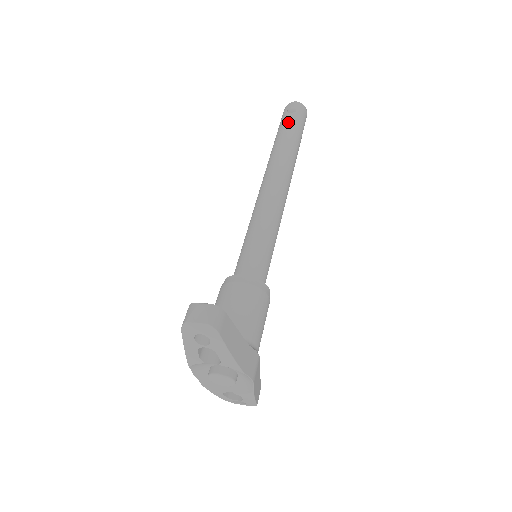
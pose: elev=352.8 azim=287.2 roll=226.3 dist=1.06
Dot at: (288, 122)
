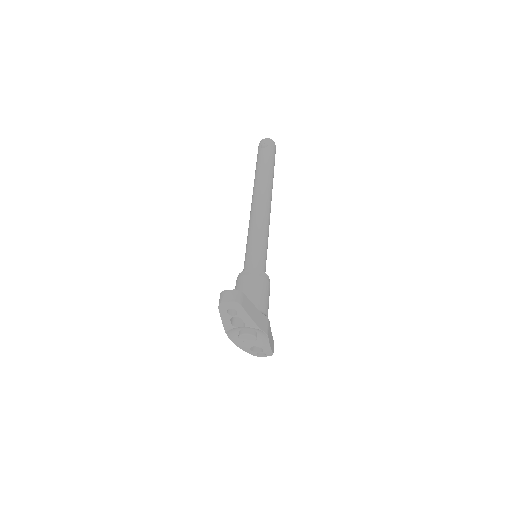
Dot at: (263, 156)
